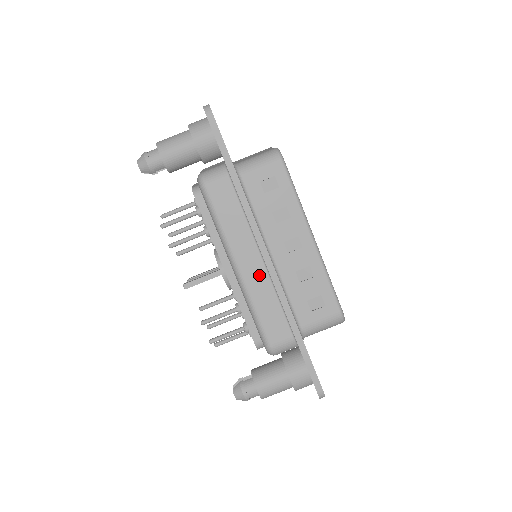
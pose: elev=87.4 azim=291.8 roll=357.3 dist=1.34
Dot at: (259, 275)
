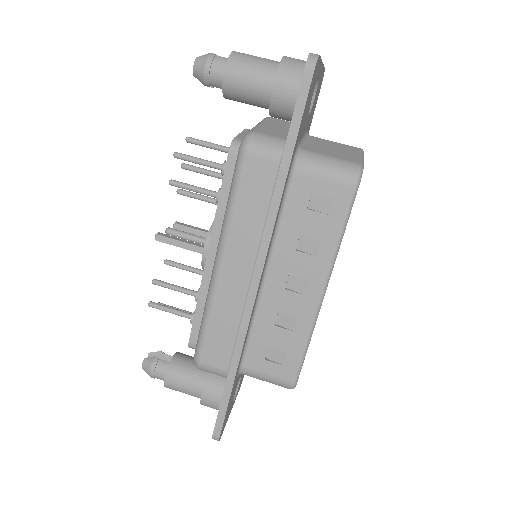
Dot at: (236, 289)
